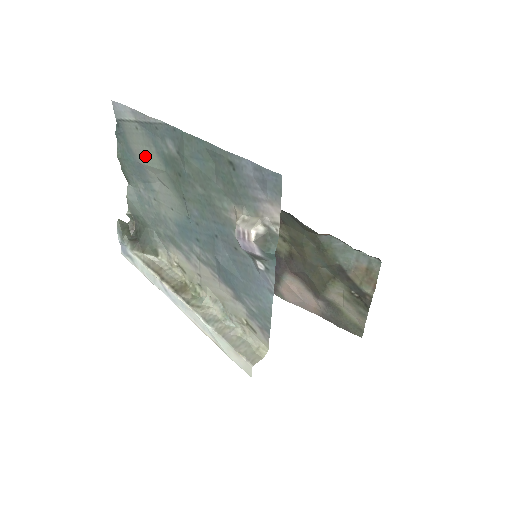
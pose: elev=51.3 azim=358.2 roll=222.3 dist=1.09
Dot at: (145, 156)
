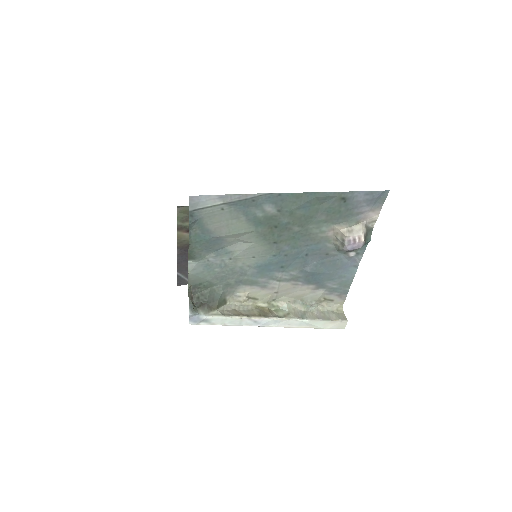
Dot at: (229, 228)
